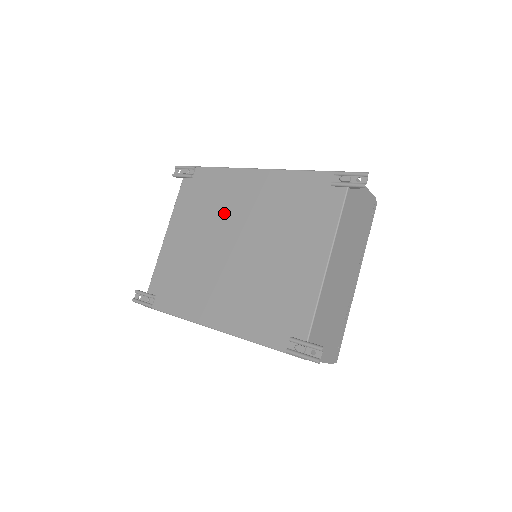
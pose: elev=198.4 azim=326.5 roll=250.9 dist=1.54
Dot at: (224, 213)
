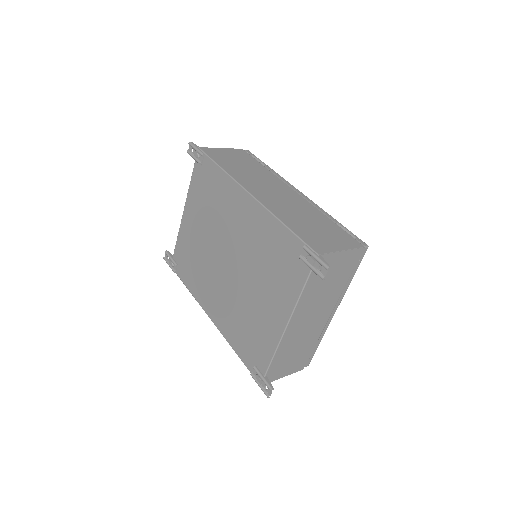
Dot at: (222, 223)
